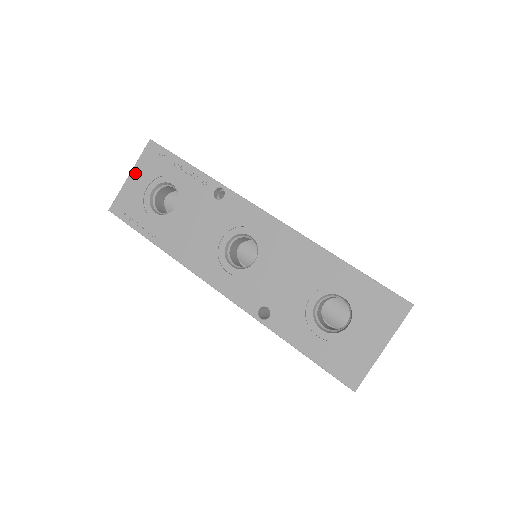
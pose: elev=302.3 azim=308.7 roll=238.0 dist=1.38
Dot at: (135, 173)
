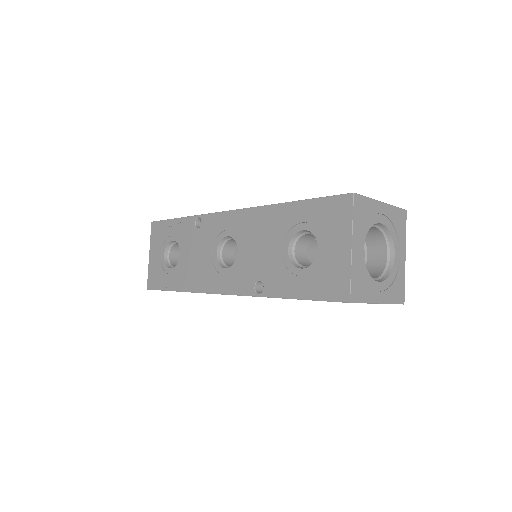
Dot at: (151, 251)
